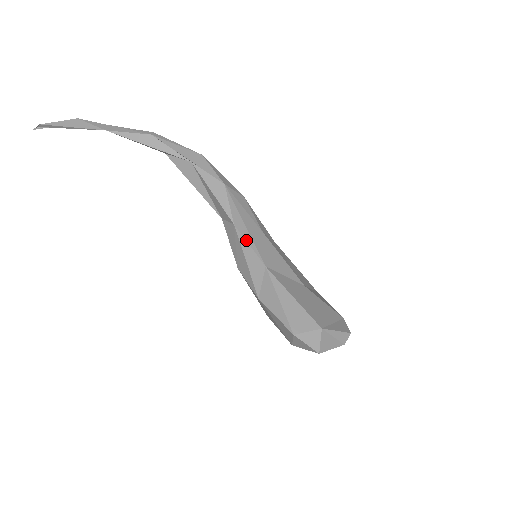
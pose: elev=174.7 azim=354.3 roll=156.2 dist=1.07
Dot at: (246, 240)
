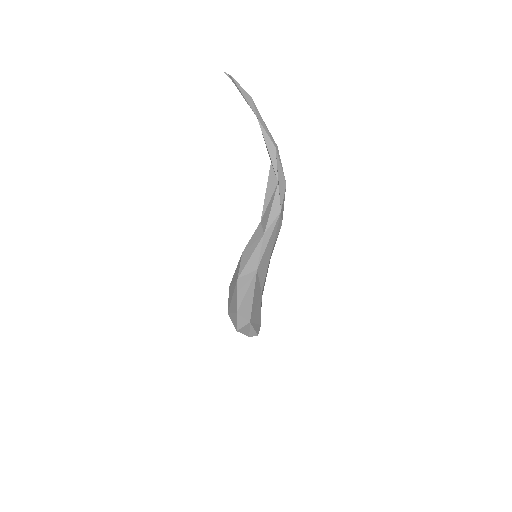
Dot at: (262, 247)
